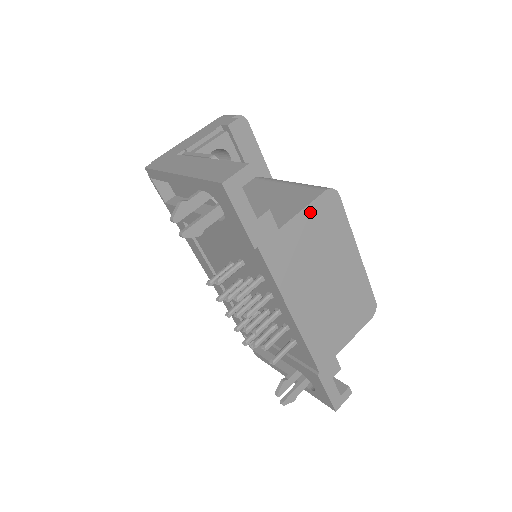
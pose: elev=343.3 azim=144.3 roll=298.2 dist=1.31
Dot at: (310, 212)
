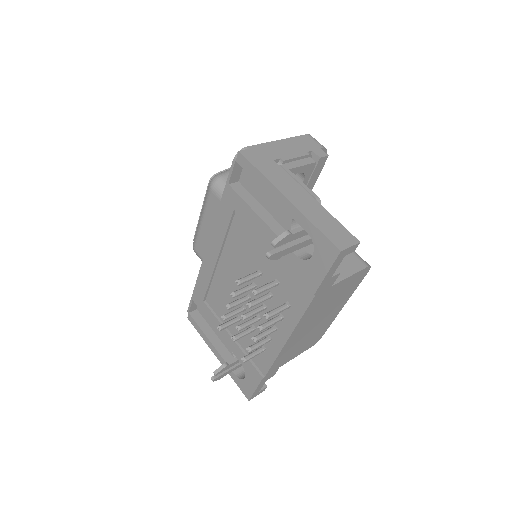
Dot at: (351, 278)
